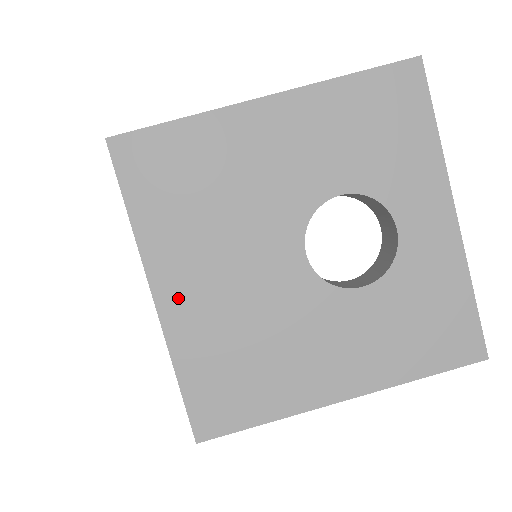
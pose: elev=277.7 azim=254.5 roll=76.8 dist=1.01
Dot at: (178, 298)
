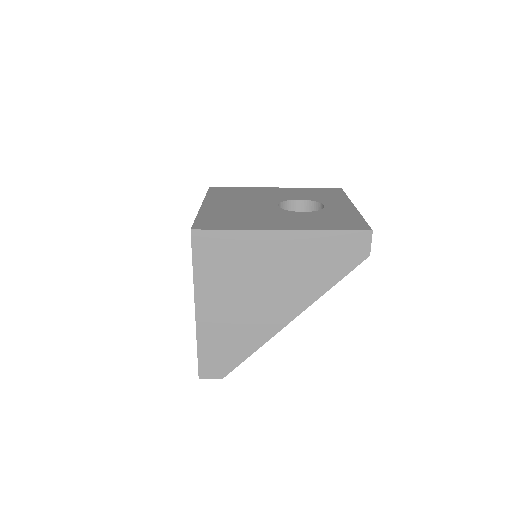
Dot at: (213, 206)
